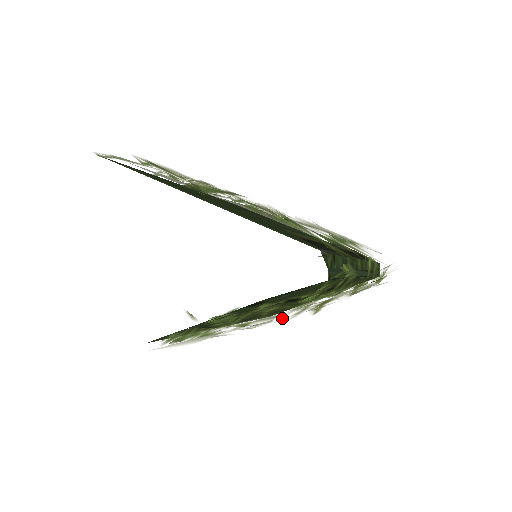
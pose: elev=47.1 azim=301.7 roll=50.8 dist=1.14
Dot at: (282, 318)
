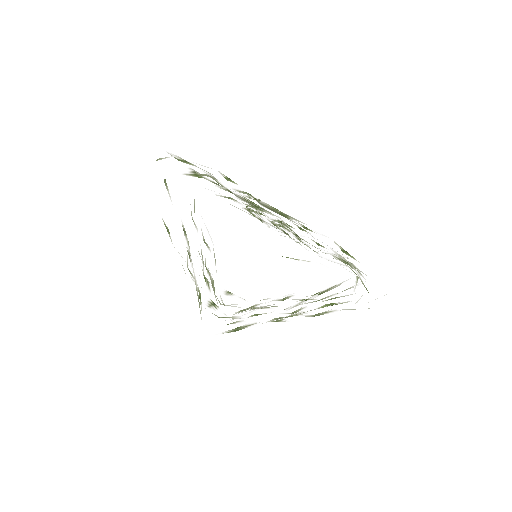
Dot at: occluded
